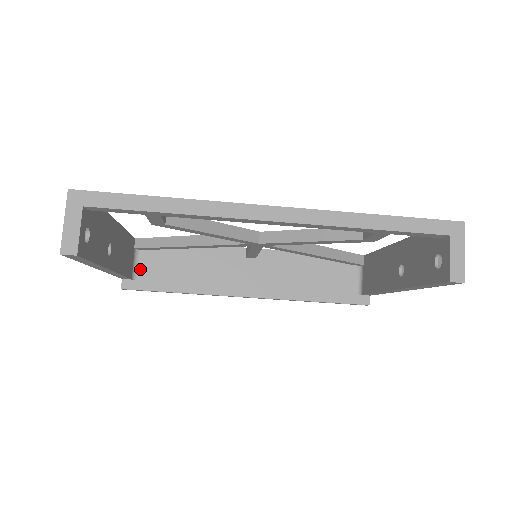
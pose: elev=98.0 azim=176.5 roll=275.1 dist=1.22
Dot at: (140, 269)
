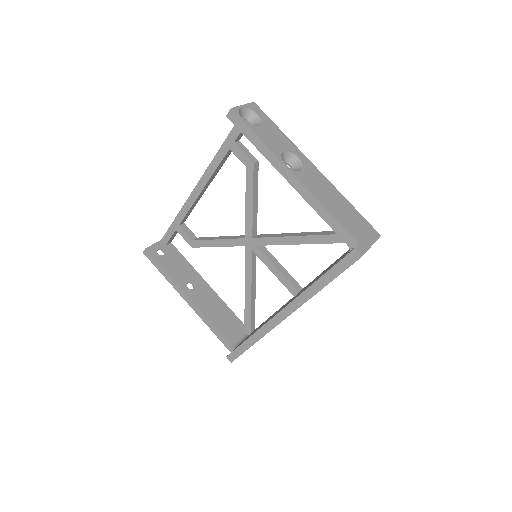
Dot at: occluded
